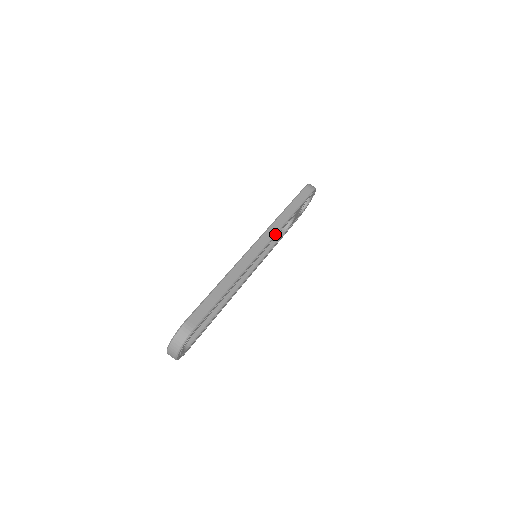
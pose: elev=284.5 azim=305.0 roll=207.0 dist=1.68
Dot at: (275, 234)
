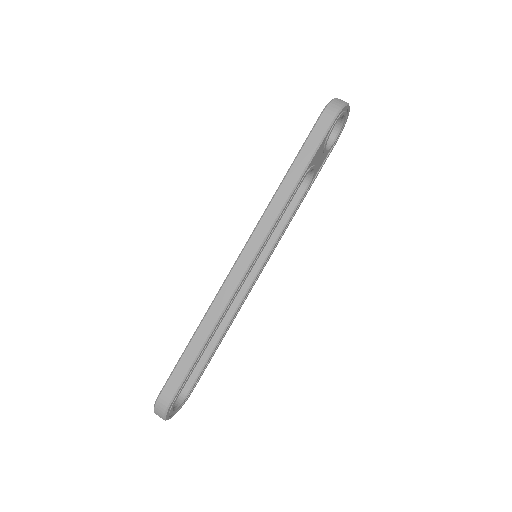
Dot at: (269, 231)
